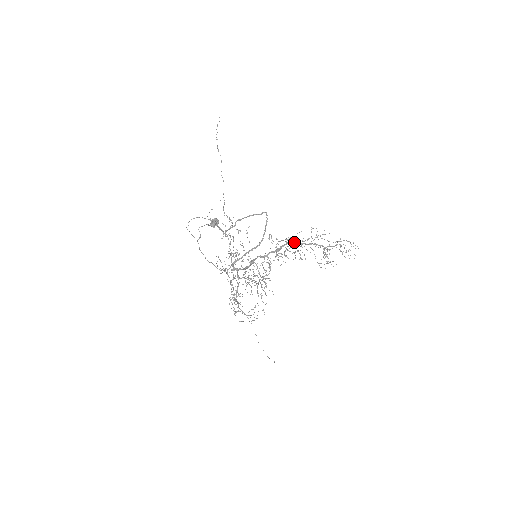
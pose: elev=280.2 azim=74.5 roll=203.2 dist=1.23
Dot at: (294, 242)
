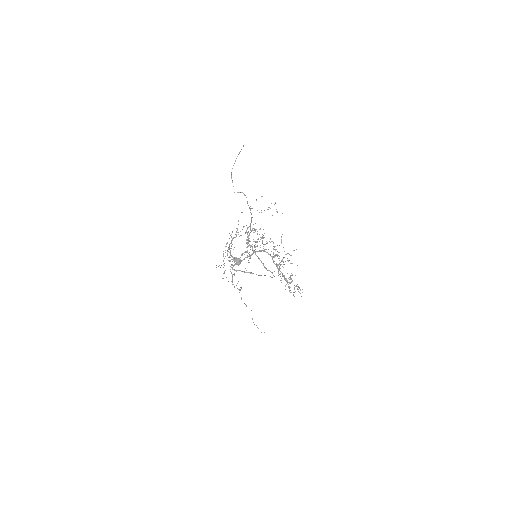
Dot at: occluded
